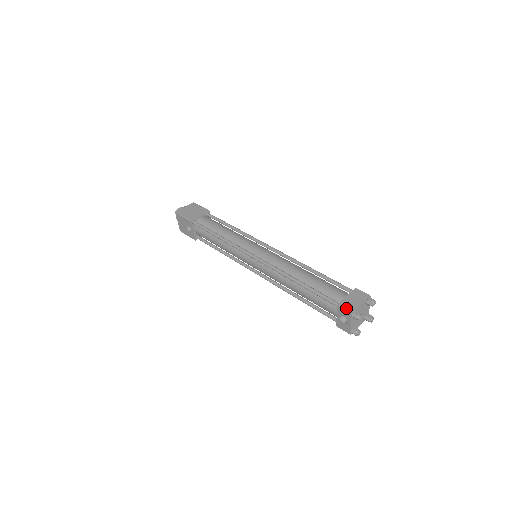
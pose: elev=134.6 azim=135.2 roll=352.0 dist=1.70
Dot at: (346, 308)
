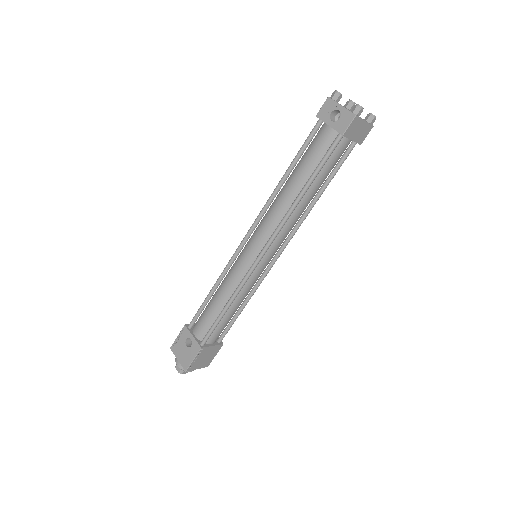
Dot at: (323, 106)
